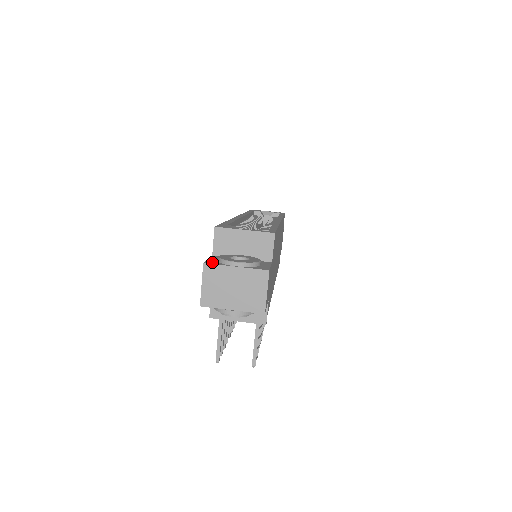
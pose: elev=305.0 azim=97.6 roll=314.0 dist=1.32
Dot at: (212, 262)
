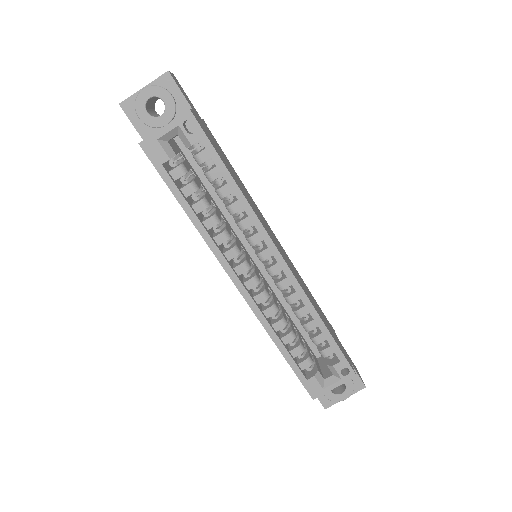
Dot at: (327, 403)
